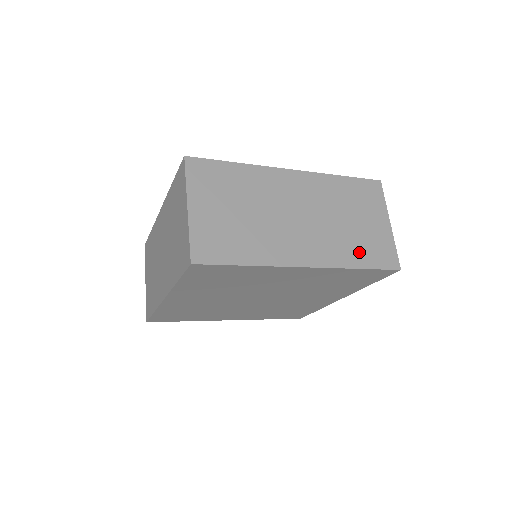
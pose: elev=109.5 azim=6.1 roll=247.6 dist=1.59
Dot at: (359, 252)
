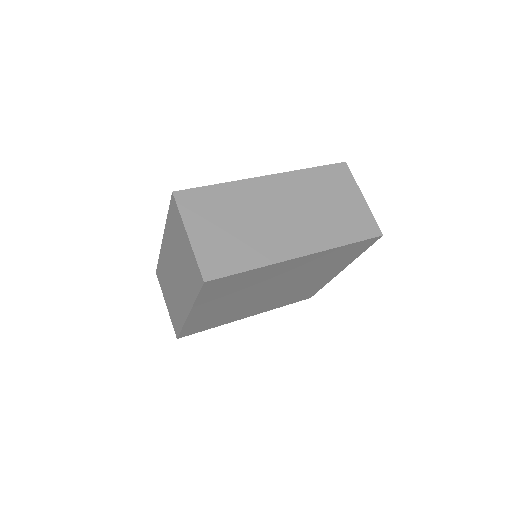
Dot at: (343, 230)
